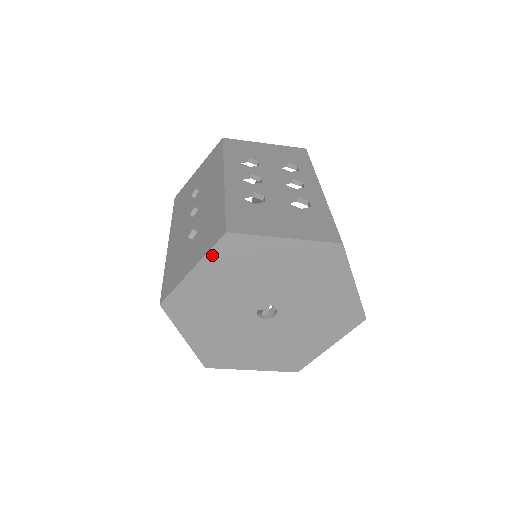
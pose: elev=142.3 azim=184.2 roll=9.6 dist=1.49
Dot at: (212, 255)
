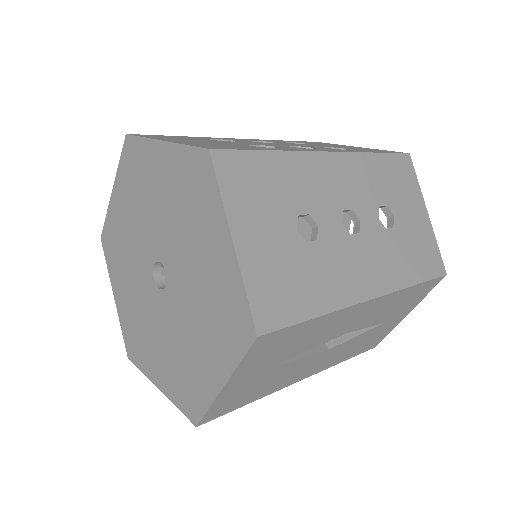
Dot at: (121, 169)
